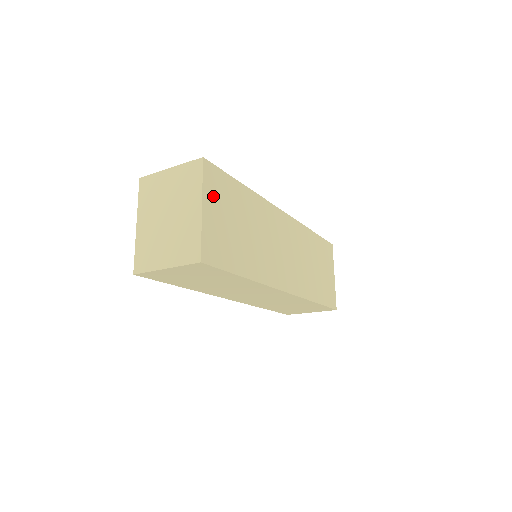
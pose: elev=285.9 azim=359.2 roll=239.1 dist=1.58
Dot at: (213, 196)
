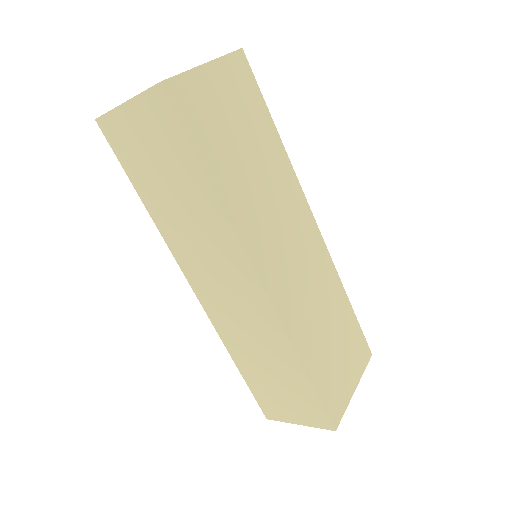
Dot at: (229, 79)
